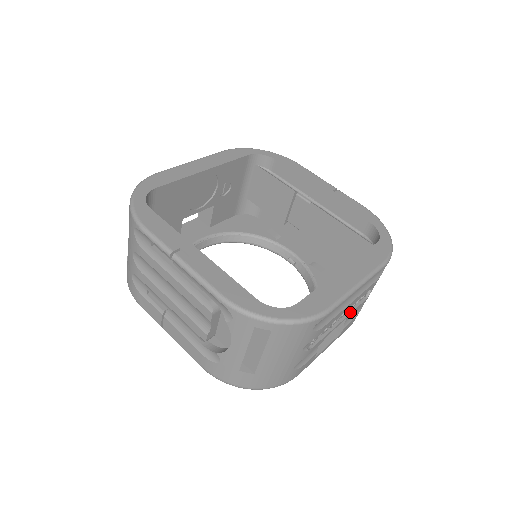
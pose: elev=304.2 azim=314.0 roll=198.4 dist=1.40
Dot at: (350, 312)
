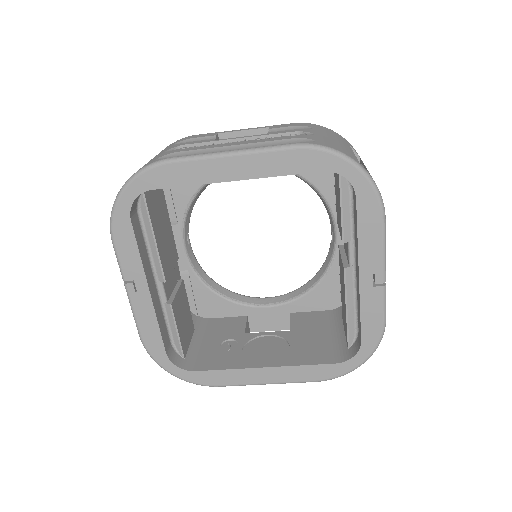
Dot at: occluded
